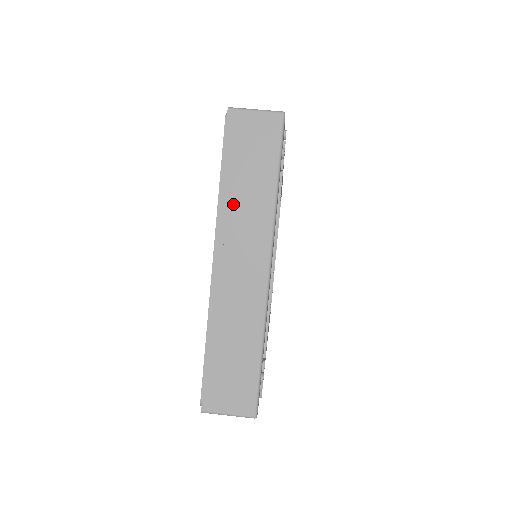
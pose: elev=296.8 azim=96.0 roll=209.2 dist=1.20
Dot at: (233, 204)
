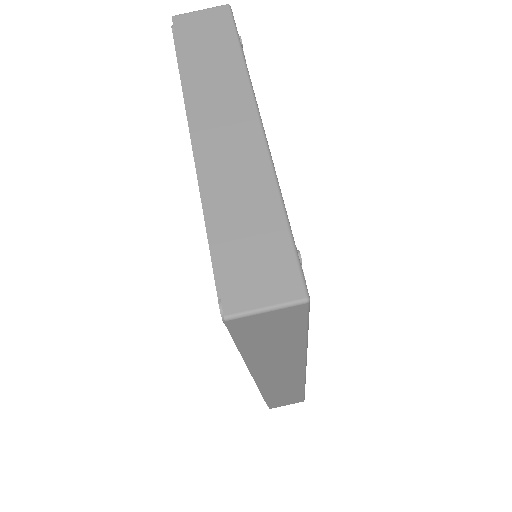
Dot at: (199, 82)
